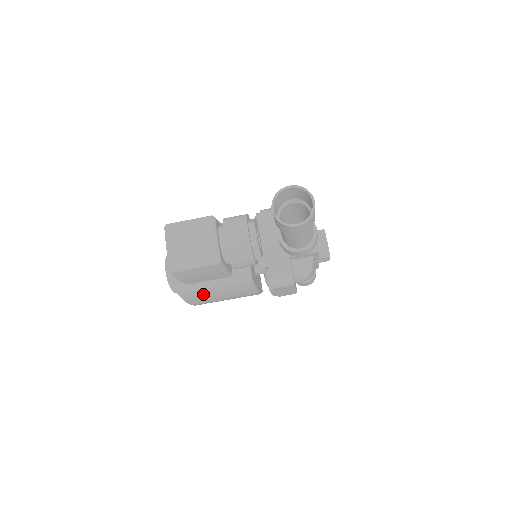
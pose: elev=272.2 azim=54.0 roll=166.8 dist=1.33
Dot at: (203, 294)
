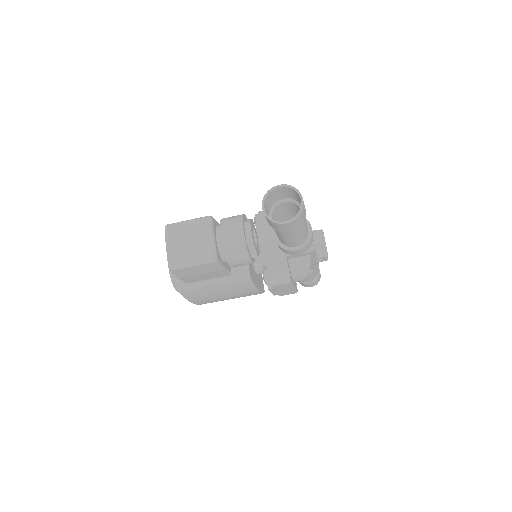
Dot at: (204, 293)
